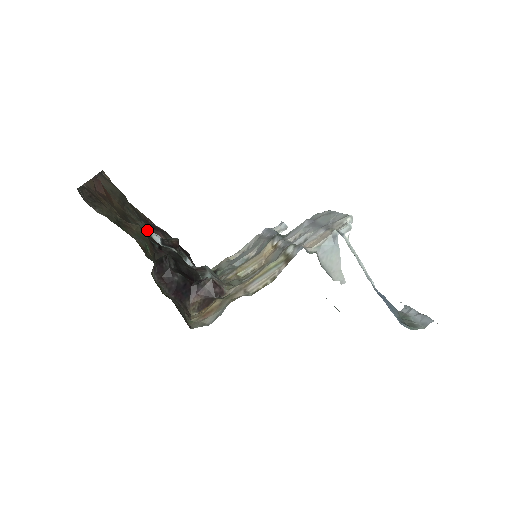
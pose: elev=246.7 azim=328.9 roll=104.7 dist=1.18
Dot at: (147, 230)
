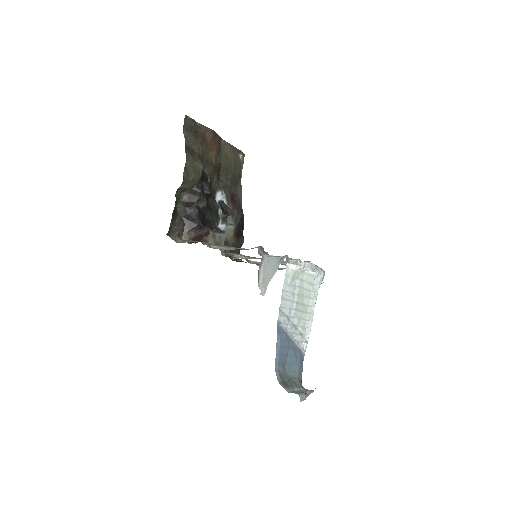
Dot at: (219, 188)
